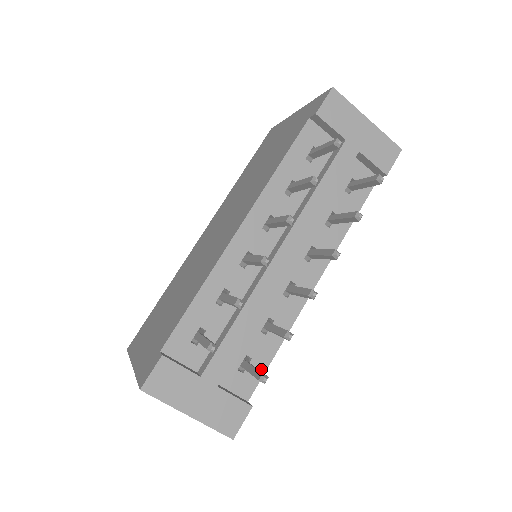
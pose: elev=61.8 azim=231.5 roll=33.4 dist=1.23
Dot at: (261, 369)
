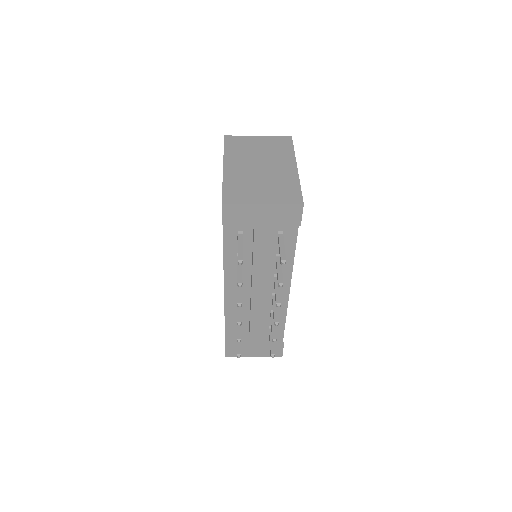
Dot at: (281, 328)
